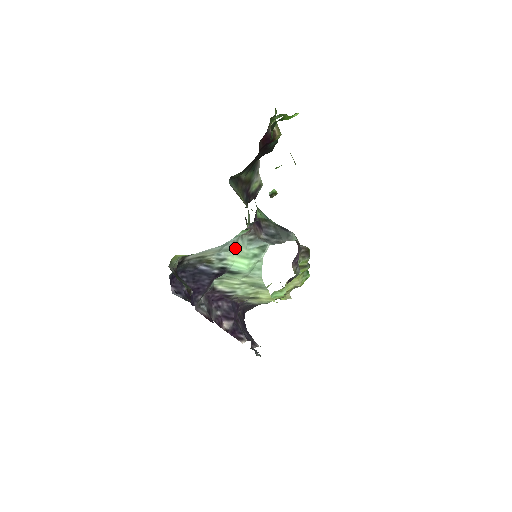
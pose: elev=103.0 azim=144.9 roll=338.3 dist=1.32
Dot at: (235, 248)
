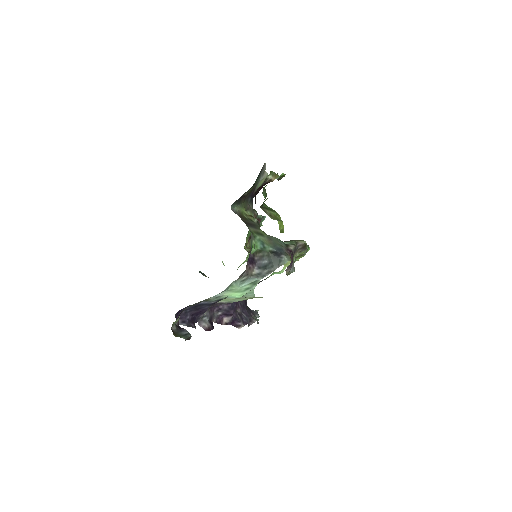
Dot at: (229, 288)
